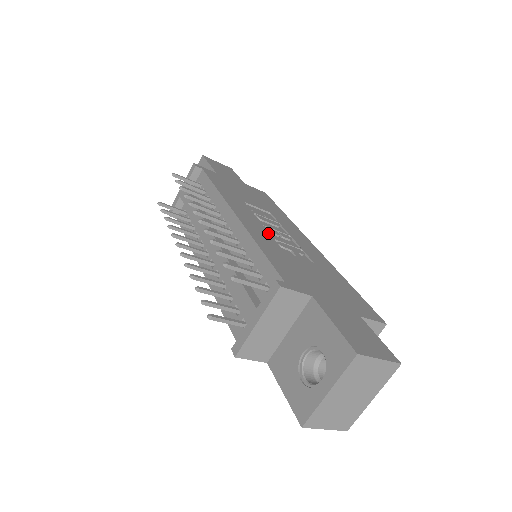
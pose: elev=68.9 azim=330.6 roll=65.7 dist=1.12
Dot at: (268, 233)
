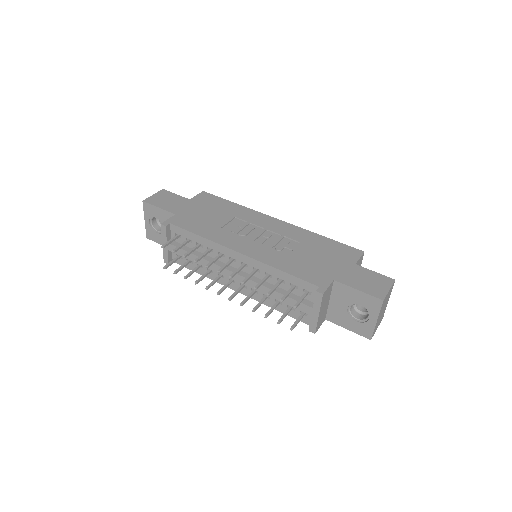
Dot at: (264, 247)
